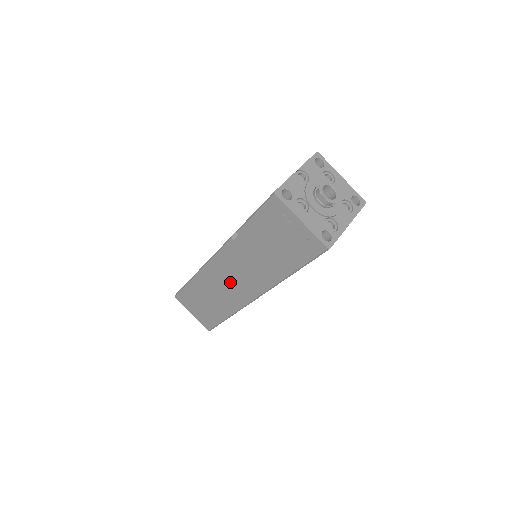
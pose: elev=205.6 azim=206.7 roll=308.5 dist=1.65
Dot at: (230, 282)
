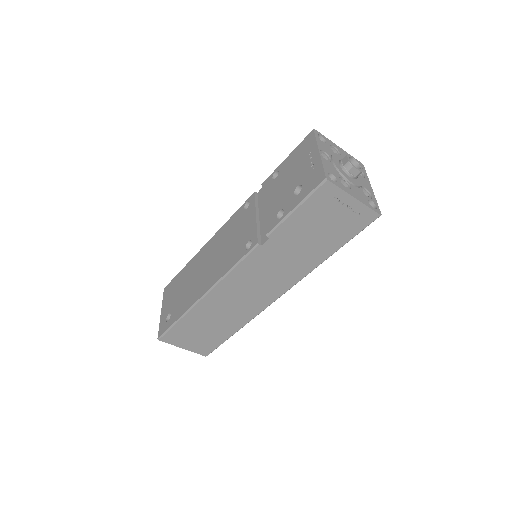
Dot at: (248, 293)
